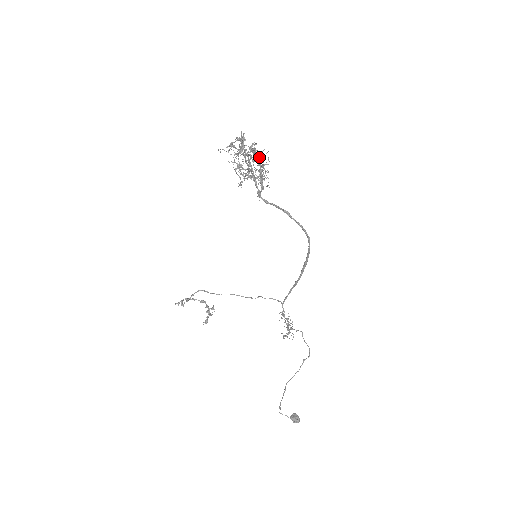
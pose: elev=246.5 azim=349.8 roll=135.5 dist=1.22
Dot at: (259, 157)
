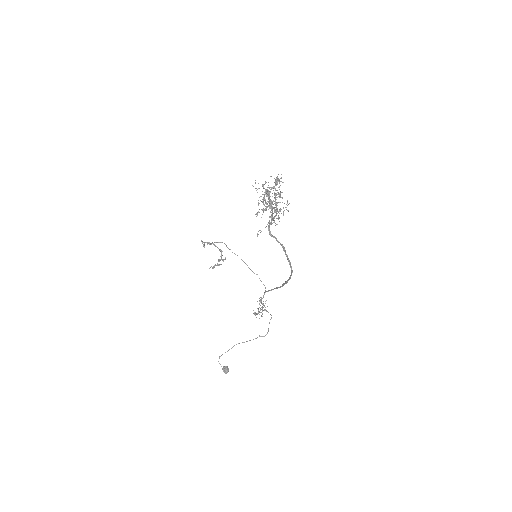
Dot at: (273, 208)
